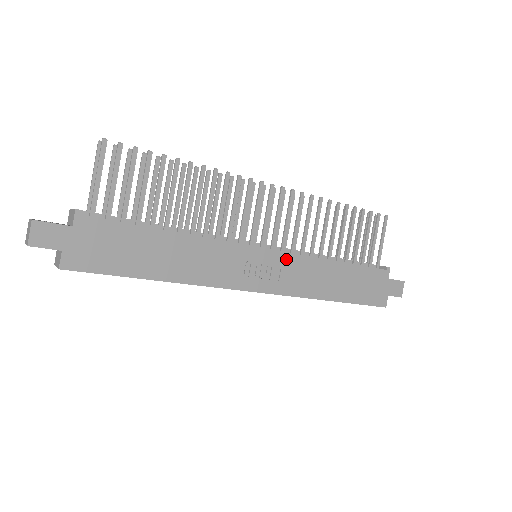
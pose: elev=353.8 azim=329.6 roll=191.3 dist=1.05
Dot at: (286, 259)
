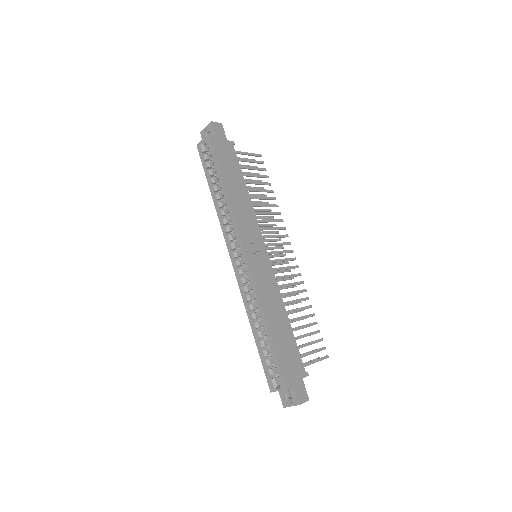
Dot at: (270, 270)
